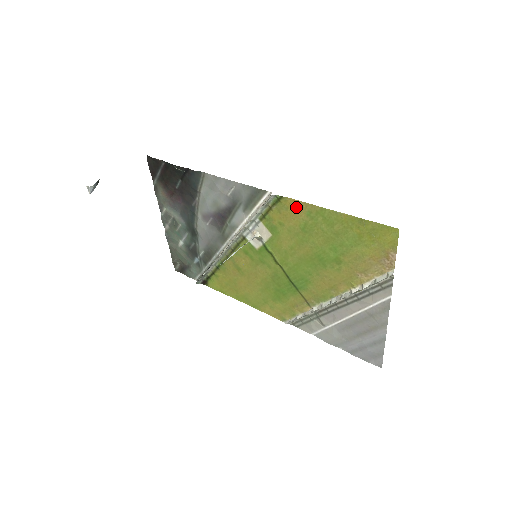
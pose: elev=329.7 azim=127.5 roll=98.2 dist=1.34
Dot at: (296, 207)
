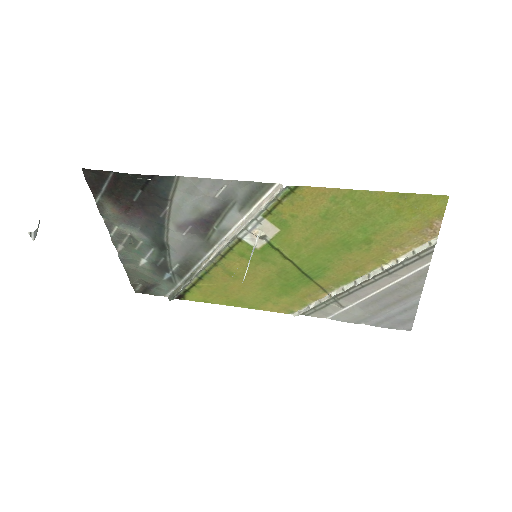
Dot at: (316, 195)
